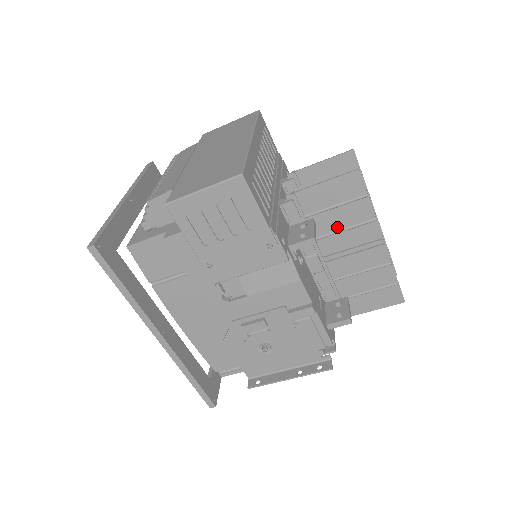
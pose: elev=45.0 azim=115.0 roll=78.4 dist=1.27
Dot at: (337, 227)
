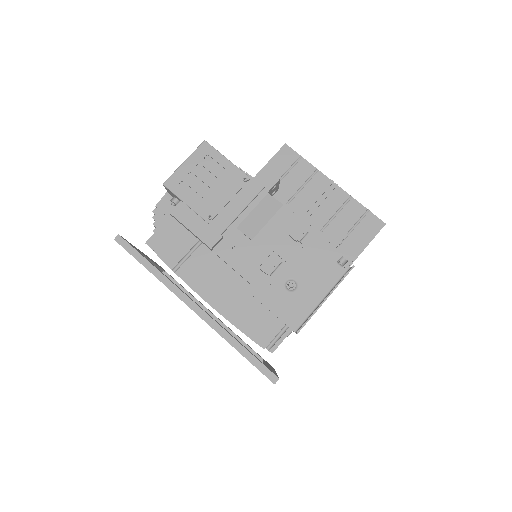
Dot at: (296, 188)
